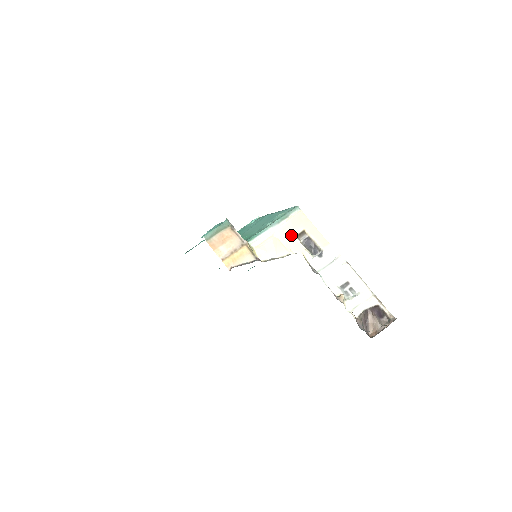
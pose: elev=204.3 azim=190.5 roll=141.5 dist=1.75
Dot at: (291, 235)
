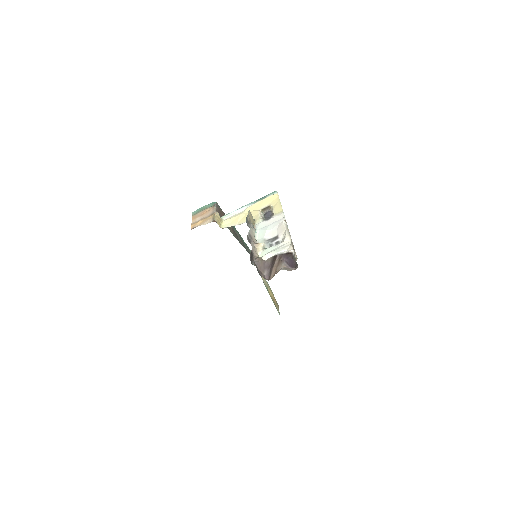
Dot at: (257, 210)
